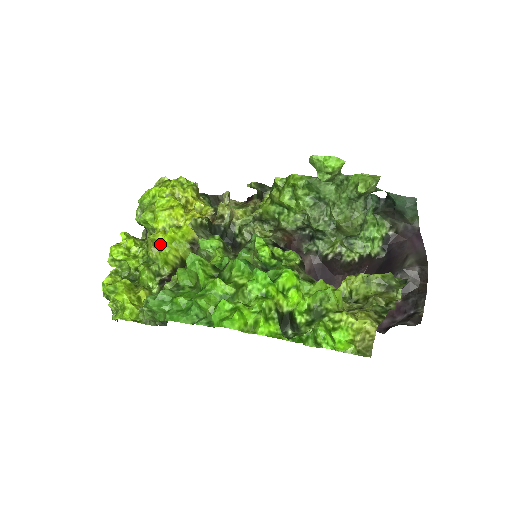
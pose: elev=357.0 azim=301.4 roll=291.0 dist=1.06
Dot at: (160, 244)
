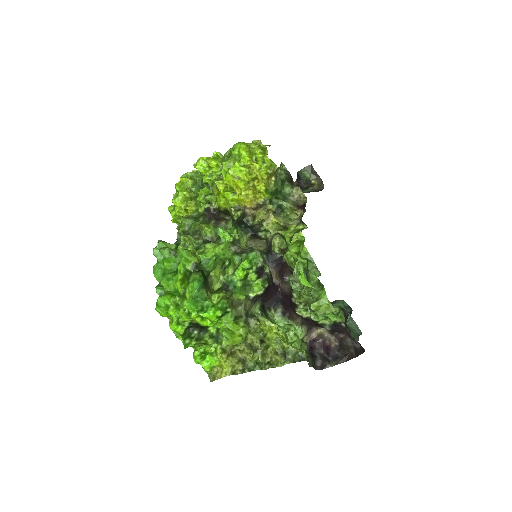
Dot at: (218, 191)
